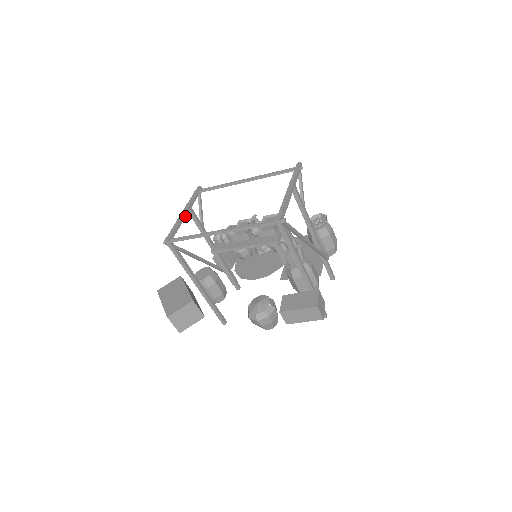
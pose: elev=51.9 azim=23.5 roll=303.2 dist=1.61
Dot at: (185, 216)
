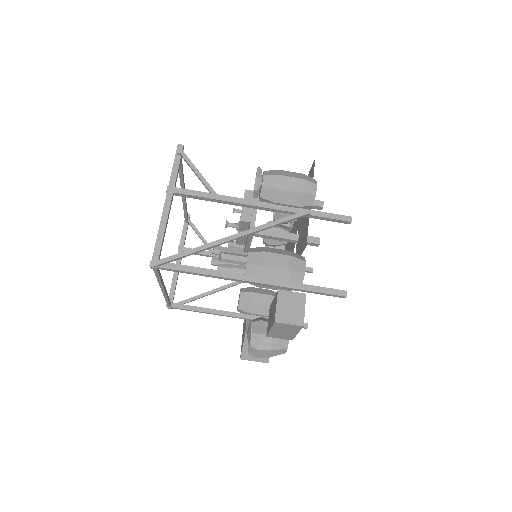
Dot at: (179, 263)
